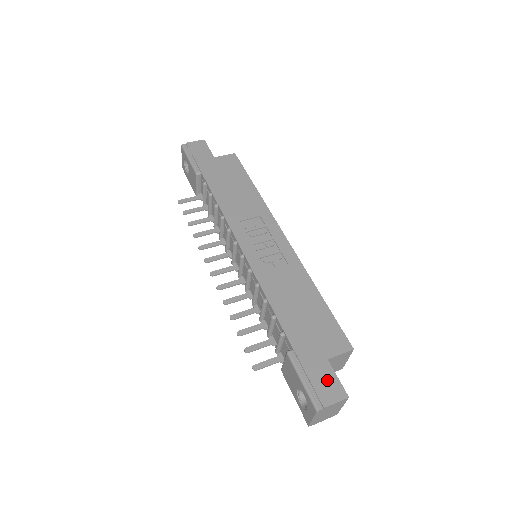
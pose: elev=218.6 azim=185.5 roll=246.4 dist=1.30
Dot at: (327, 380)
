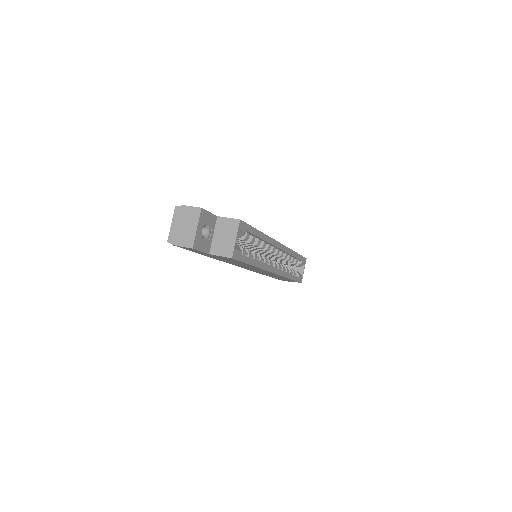
Dot at: occluded
